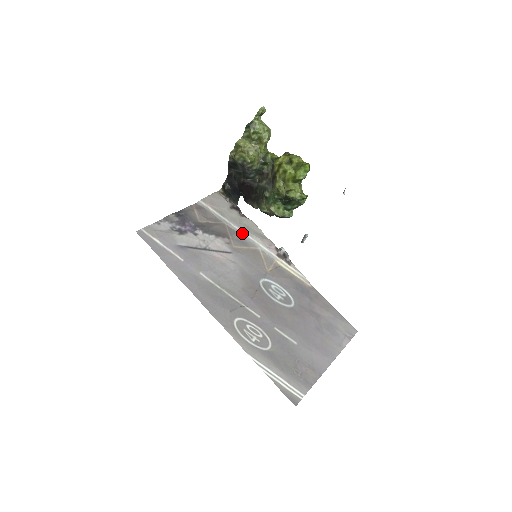
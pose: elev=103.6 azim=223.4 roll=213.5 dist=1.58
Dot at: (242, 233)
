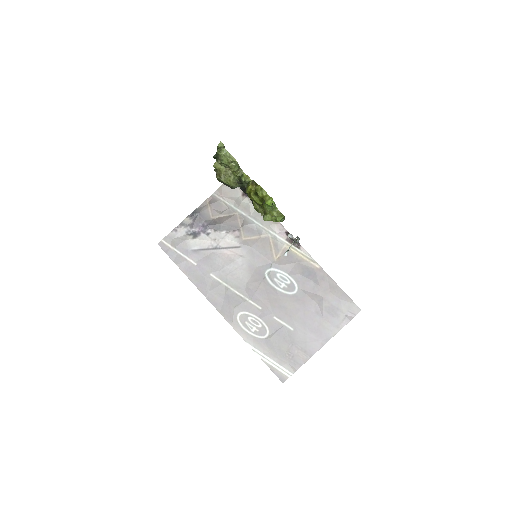
Dot at: (253, 221)
